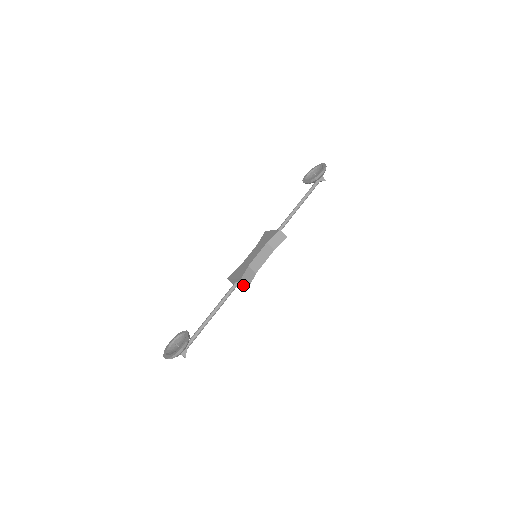
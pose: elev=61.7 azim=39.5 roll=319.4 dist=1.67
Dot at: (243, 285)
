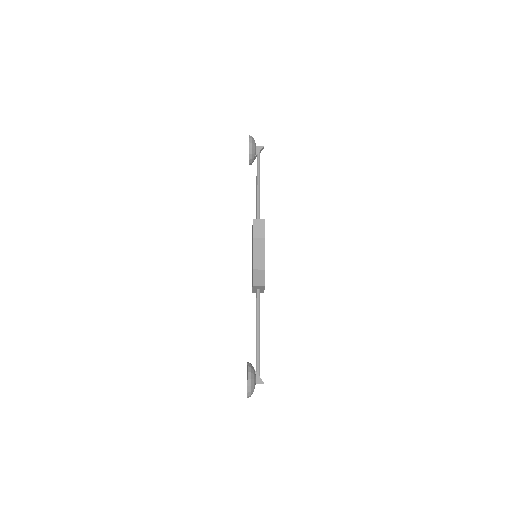
Dot at: (262, 288)
